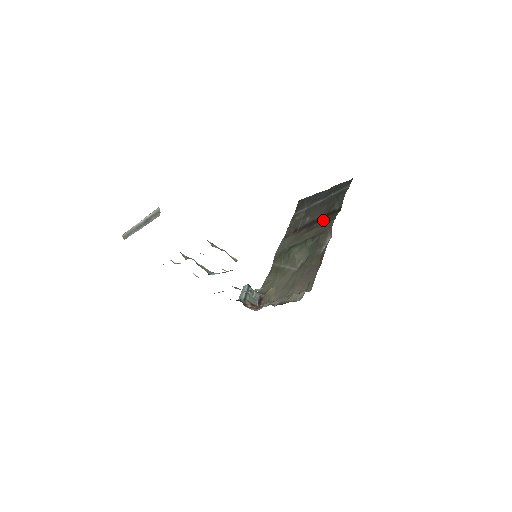
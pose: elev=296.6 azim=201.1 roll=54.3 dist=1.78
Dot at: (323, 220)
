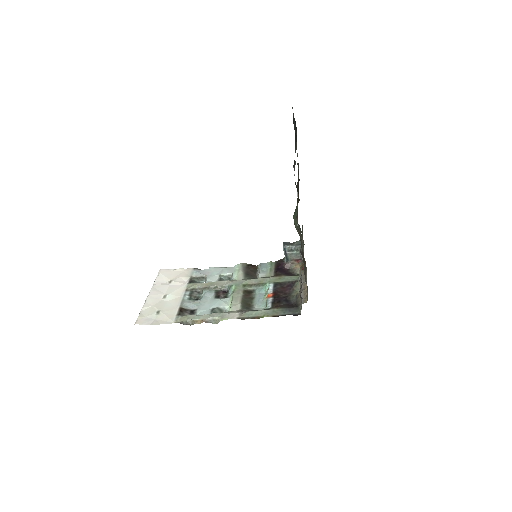
Dot at: occluded
